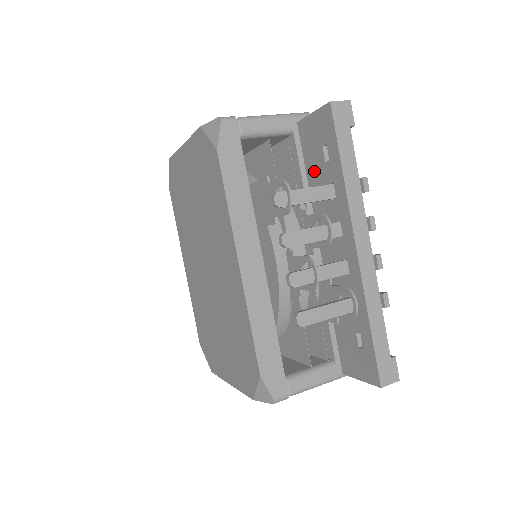
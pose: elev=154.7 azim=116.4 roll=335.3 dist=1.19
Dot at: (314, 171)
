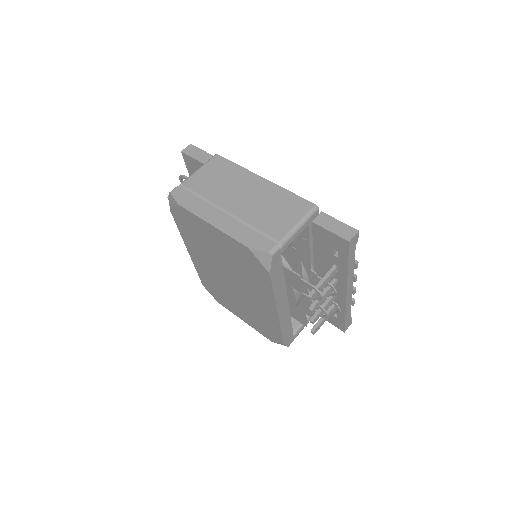
Dot at: (322, 250)
